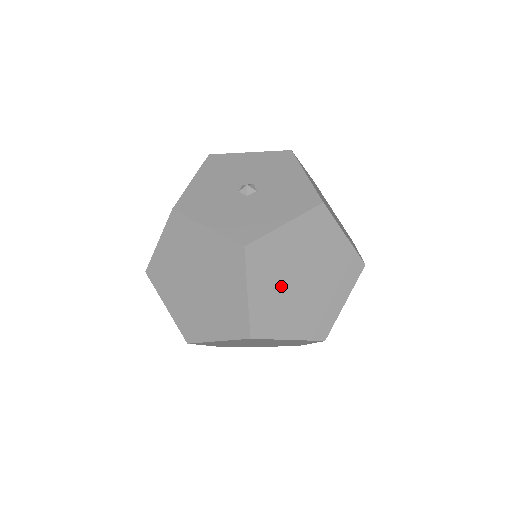
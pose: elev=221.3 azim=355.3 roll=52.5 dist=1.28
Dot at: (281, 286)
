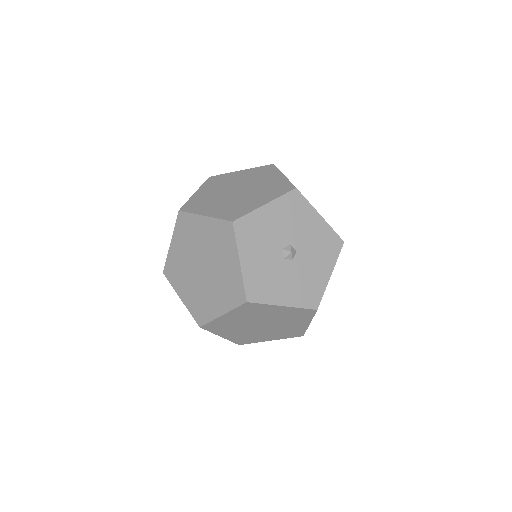
Dot at: (245, 321)
